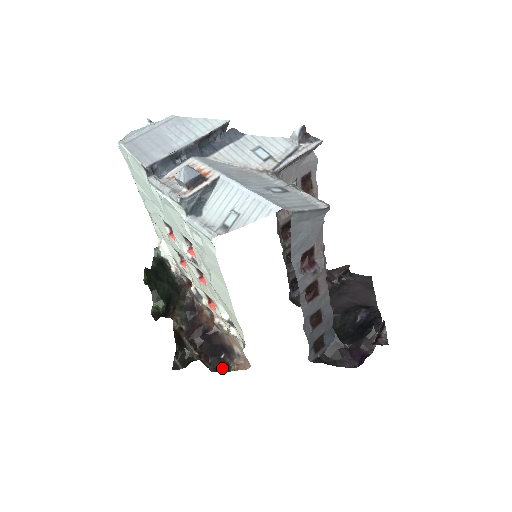
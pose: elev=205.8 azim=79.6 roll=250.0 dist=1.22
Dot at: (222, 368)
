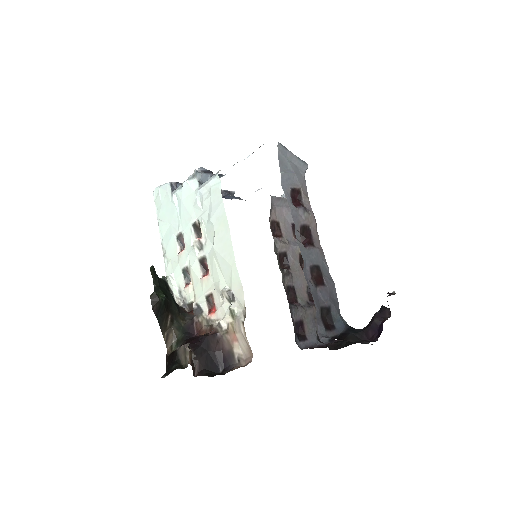
Dot at: occluded
